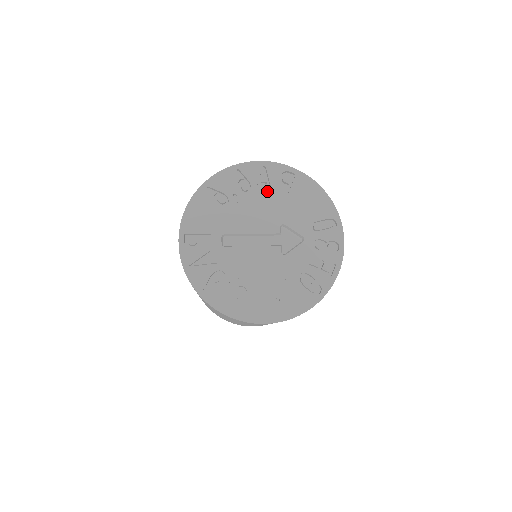
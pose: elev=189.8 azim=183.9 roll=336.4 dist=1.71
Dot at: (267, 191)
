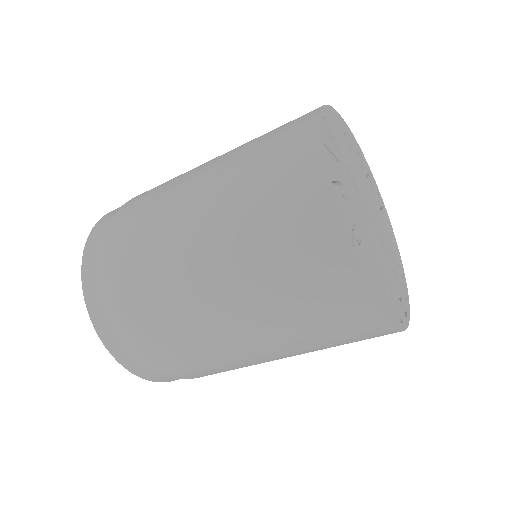
Dot at: (371, 188)
